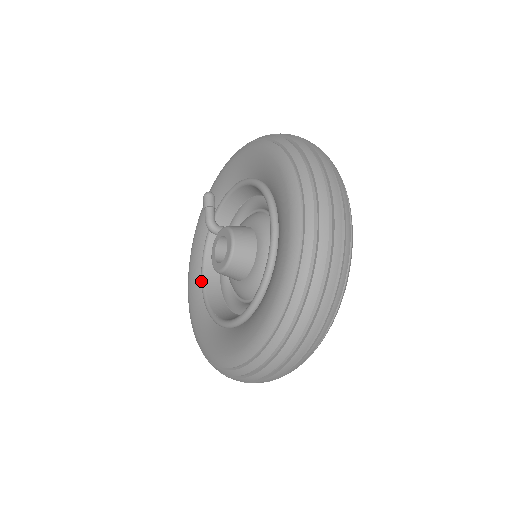
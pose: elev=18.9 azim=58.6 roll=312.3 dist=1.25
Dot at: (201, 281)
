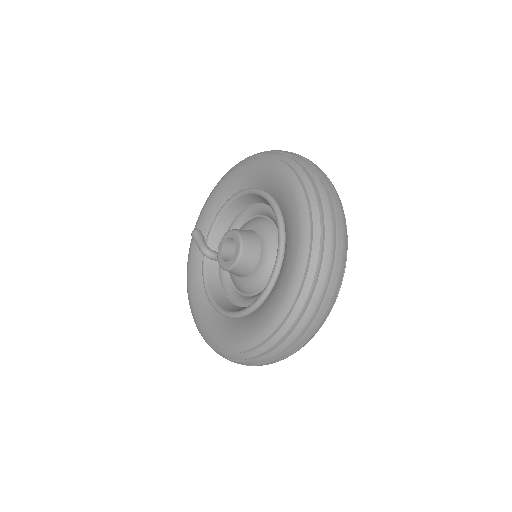
Dot at: (210, 301)
